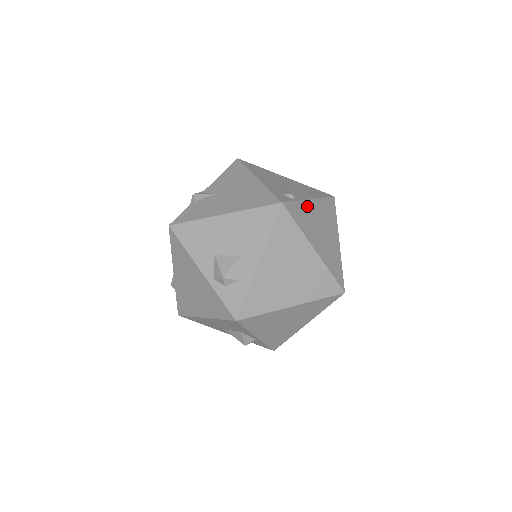
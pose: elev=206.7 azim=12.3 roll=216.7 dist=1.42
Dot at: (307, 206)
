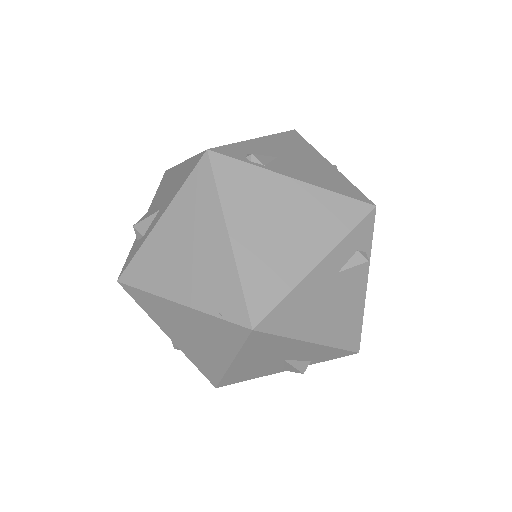
Dot at: (272, 181)
